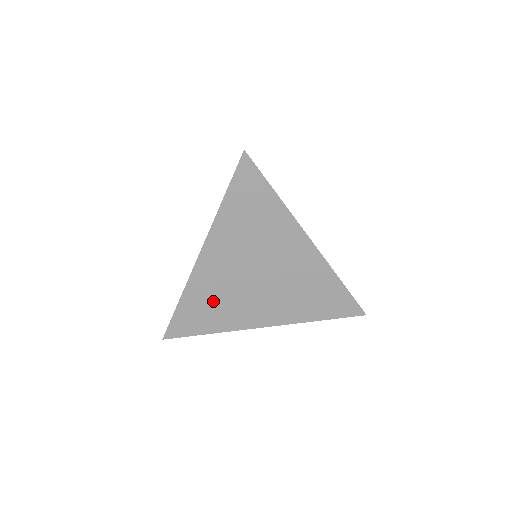
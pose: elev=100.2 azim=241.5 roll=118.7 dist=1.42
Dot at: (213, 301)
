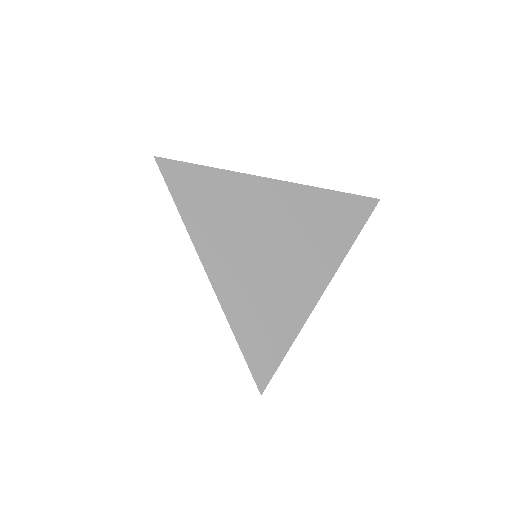
Dot at: (224, 204)
